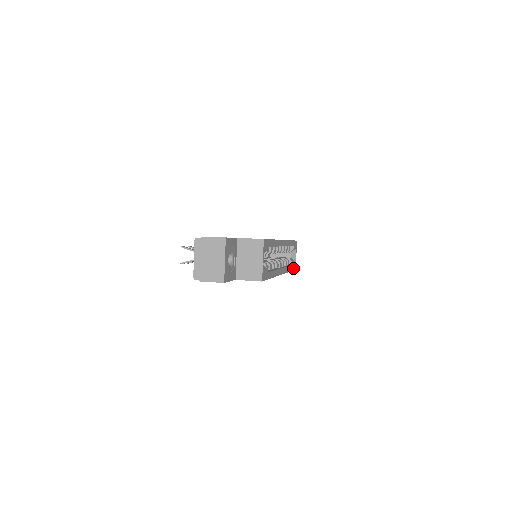
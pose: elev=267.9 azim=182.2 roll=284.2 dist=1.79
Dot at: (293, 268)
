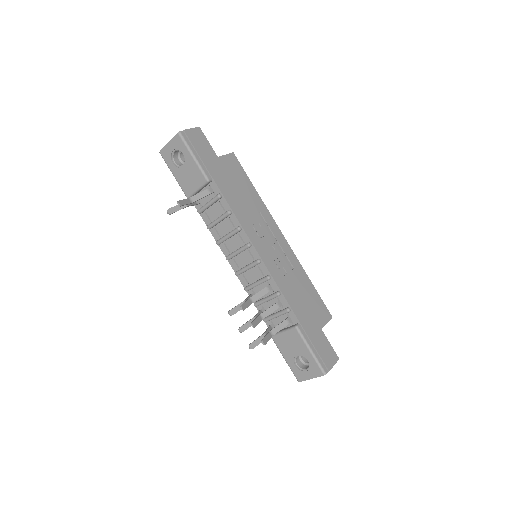
Dot at: occluded
